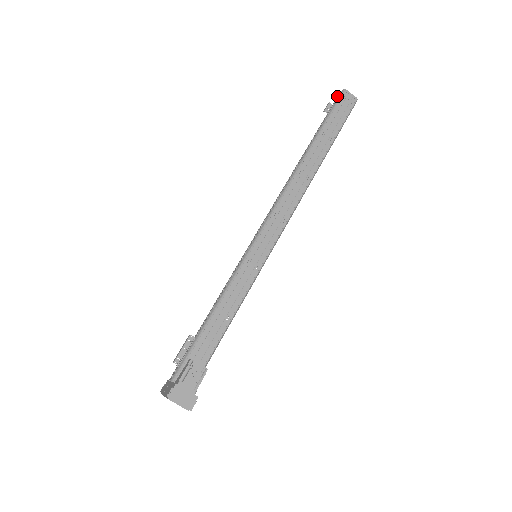
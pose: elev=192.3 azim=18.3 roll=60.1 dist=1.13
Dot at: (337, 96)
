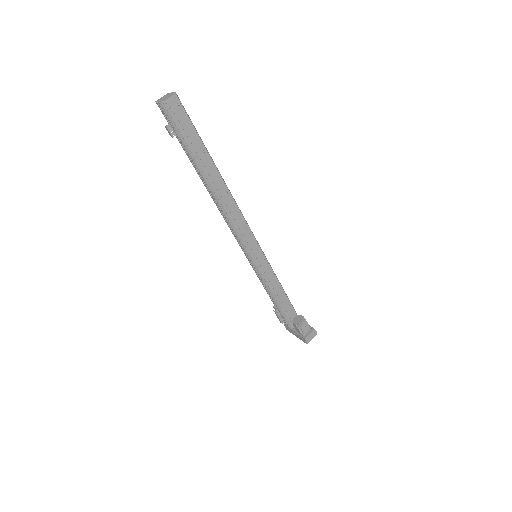
Dot at: occluded
